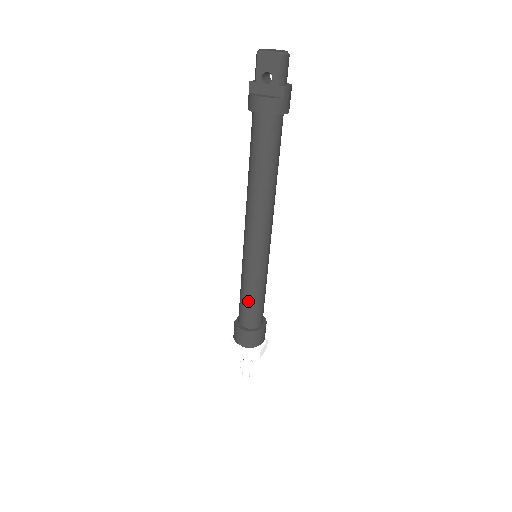
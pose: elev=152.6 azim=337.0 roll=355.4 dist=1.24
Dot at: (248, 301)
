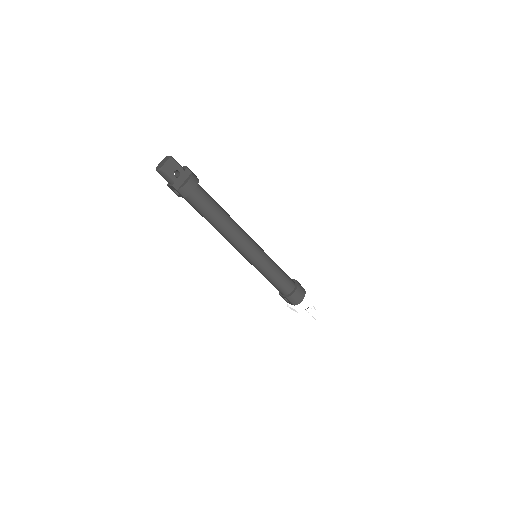
Dot at: (280, 276)
